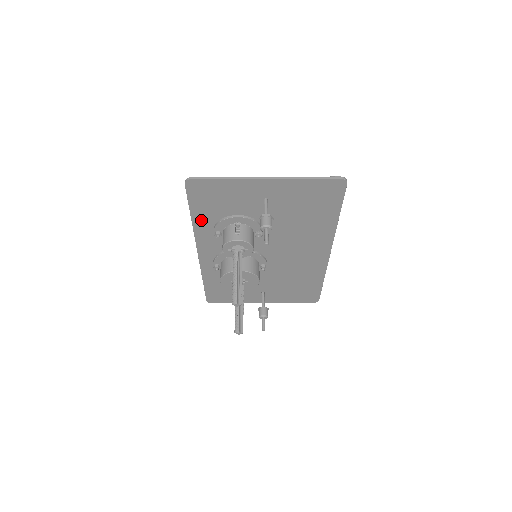
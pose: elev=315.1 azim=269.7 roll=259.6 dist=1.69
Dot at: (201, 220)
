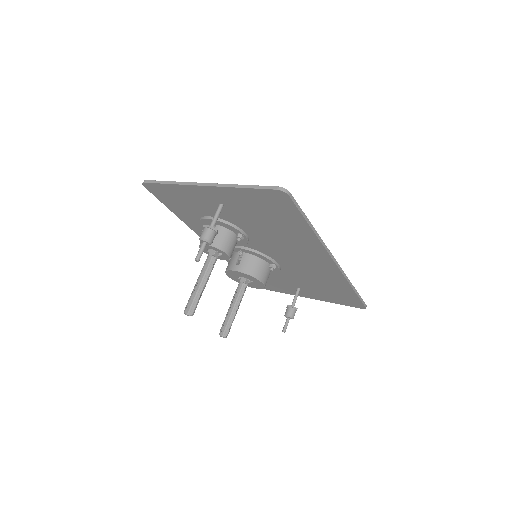
Dot at: (185, 217)
